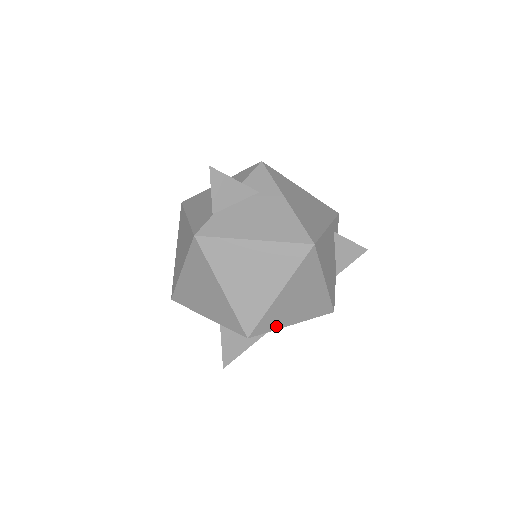
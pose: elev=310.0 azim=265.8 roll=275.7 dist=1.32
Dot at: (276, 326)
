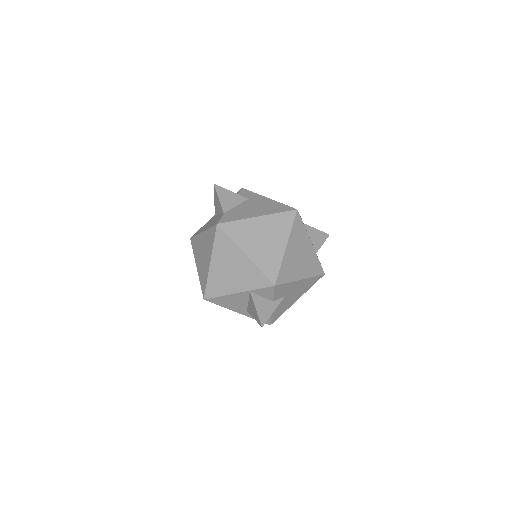
Dot at: (290, 278)
